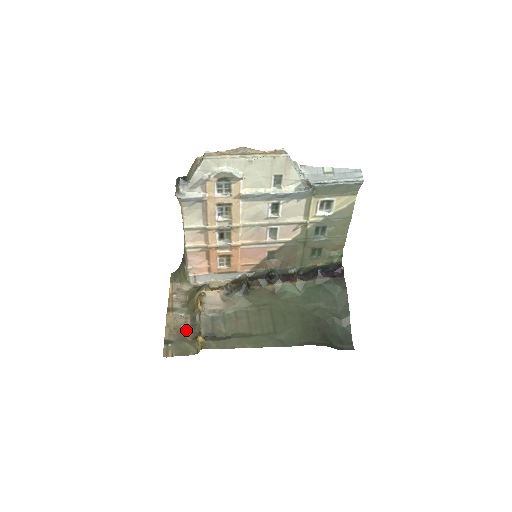
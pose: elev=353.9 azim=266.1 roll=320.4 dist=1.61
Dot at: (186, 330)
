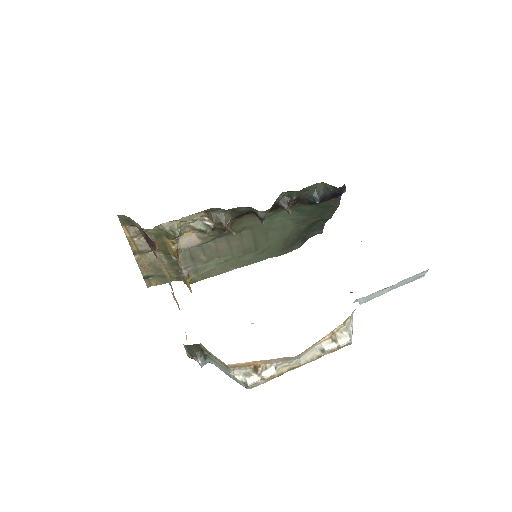
Dot at: (163, 265)
